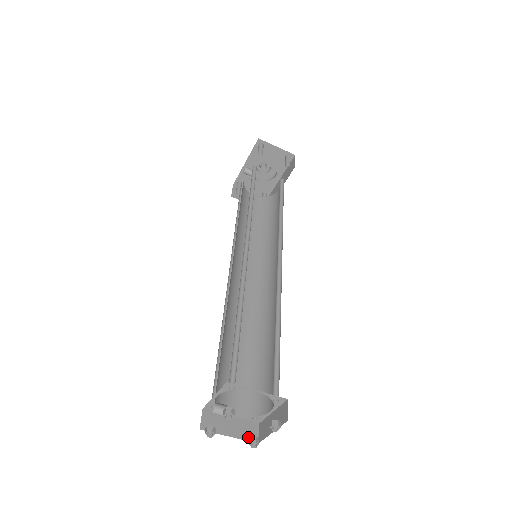
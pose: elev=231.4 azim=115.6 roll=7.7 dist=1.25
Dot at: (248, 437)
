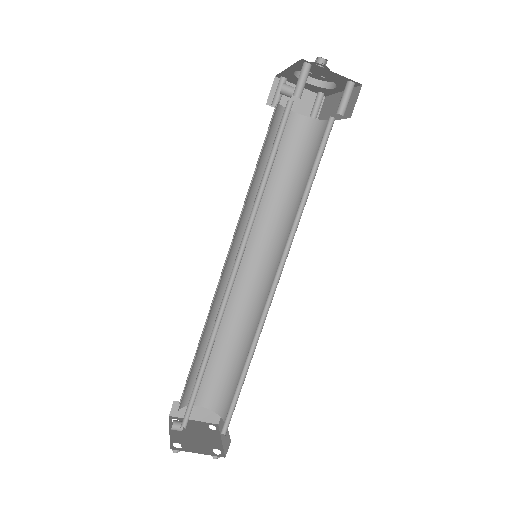
Dot at: (210, 420)
